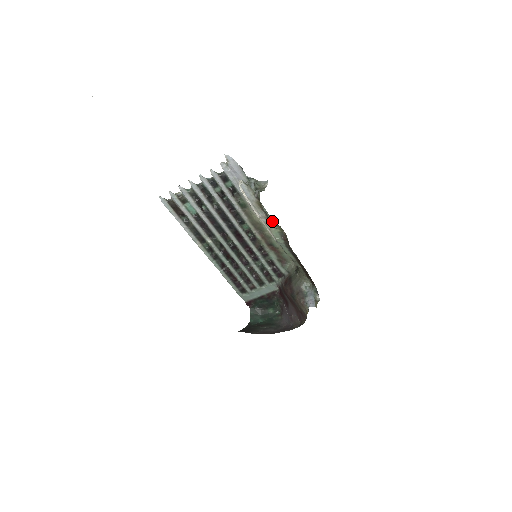
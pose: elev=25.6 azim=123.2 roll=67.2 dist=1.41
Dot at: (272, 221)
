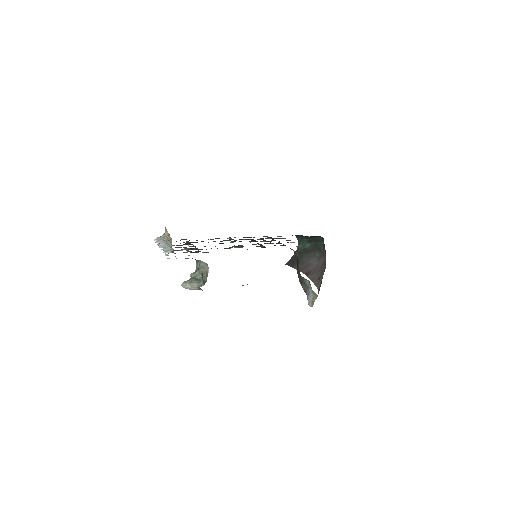
Dot at: occluded
